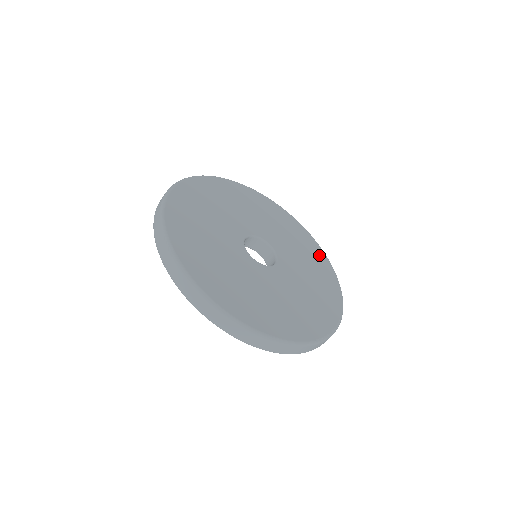
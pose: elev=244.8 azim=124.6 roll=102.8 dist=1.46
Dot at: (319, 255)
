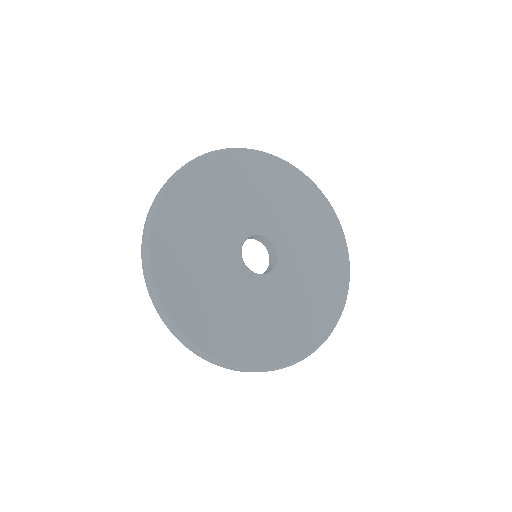
Dot at: (333, 303)
